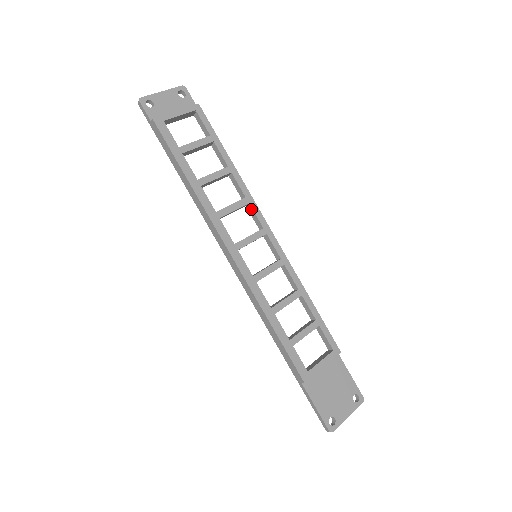
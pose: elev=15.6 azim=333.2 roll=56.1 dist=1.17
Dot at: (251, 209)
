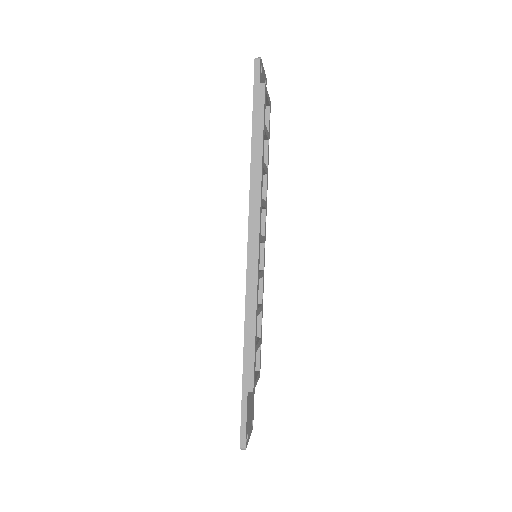
Dot at: (264, 214)
